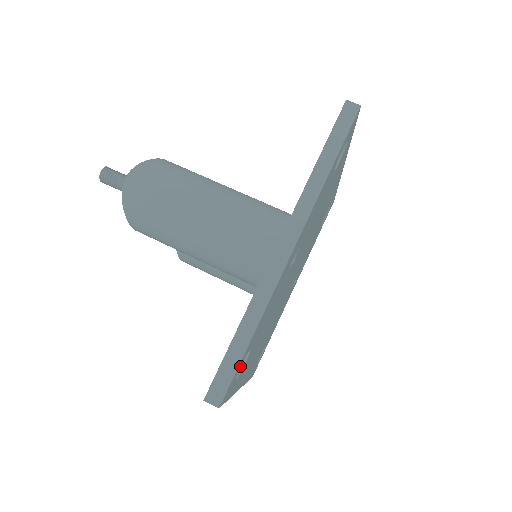
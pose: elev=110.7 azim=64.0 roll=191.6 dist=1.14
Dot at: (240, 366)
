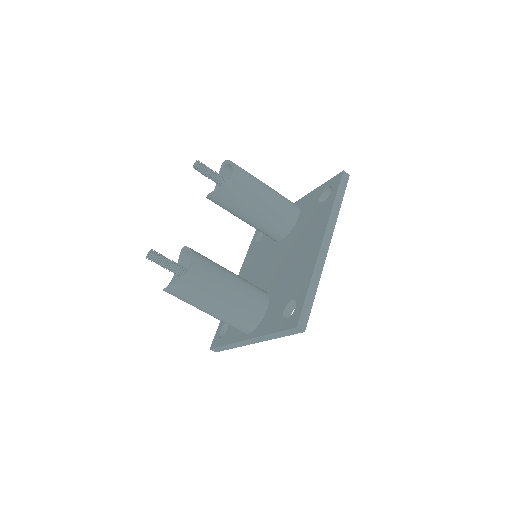
Dot at: occluded
